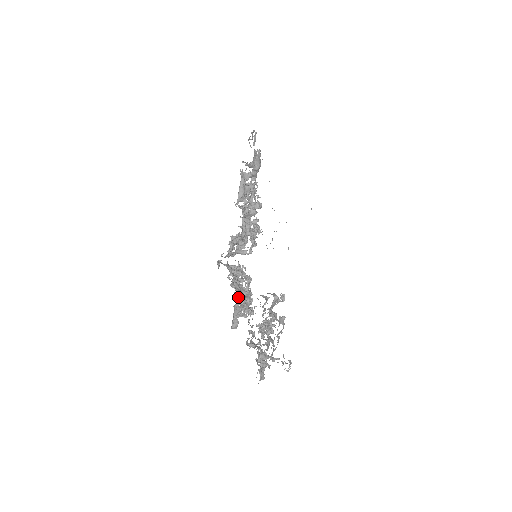
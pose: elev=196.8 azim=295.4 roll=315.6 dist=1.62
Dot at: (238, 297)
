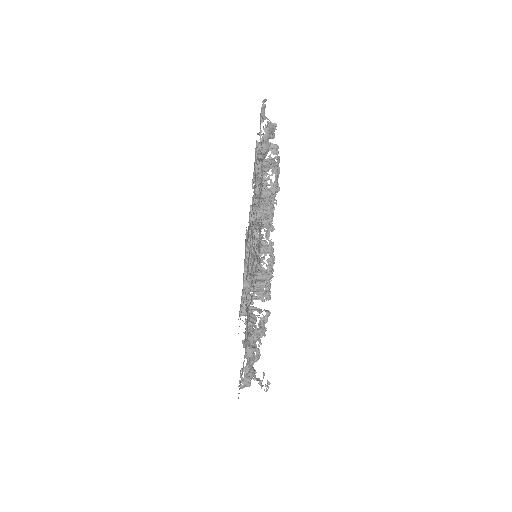
Dot at: (245, 288)
